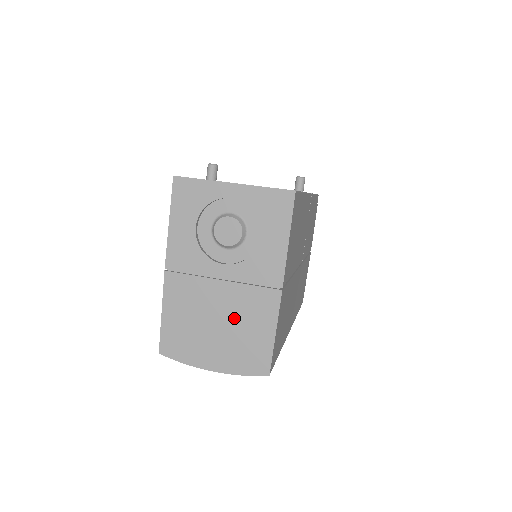
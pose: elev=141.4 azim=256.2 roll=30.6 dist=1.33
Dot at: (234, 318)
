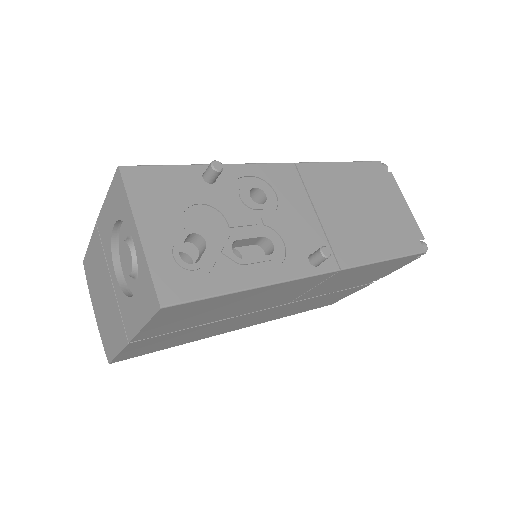
Dot at: (108, 310)
